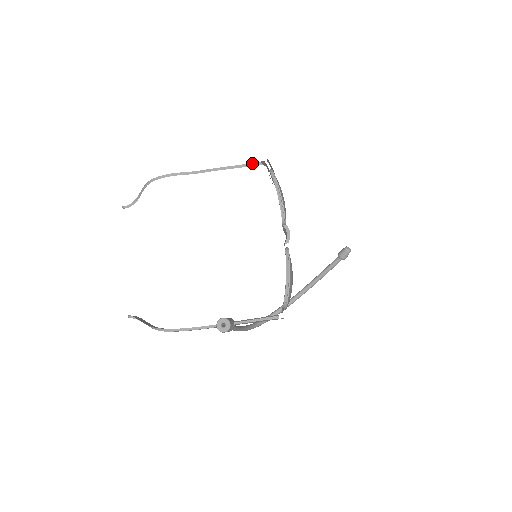
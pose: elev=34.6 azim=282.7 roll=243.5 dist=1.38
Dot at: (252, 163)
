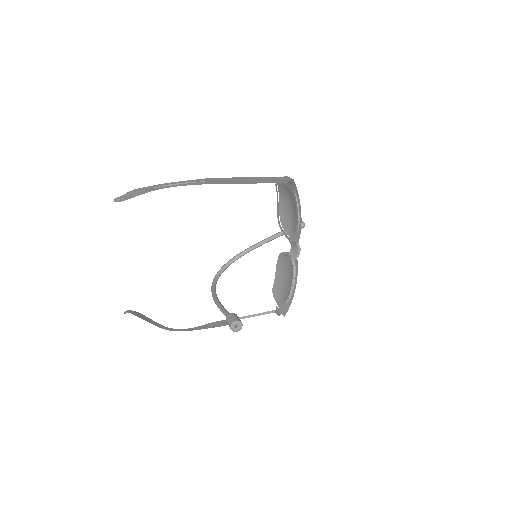
Dot at: (273, 177)
